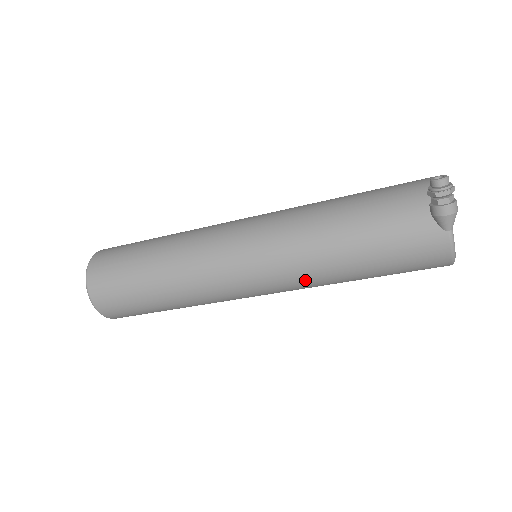
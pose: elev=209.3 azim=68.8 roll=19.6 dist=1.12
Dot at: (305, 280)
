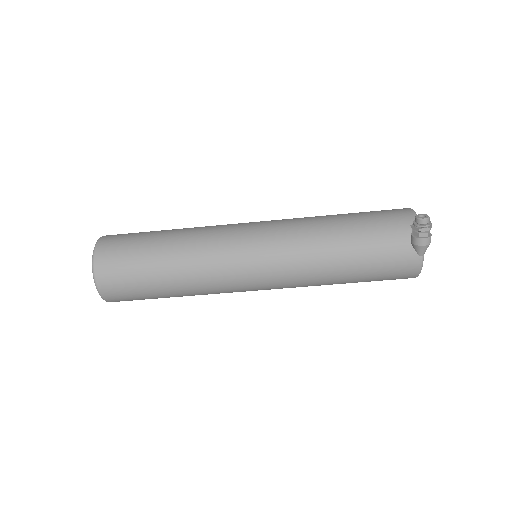
Dot at: (303, 282)
